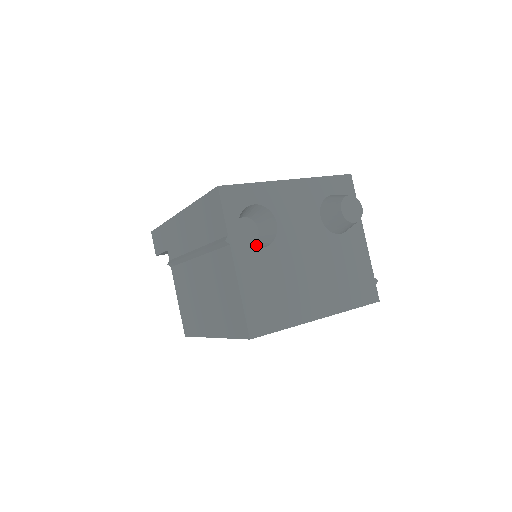
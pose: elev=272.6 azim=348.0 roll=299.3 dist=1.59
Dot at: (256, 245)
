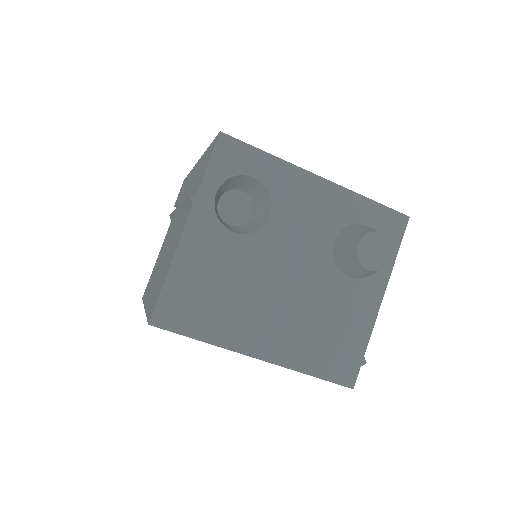
Dot at: (233, 228)
